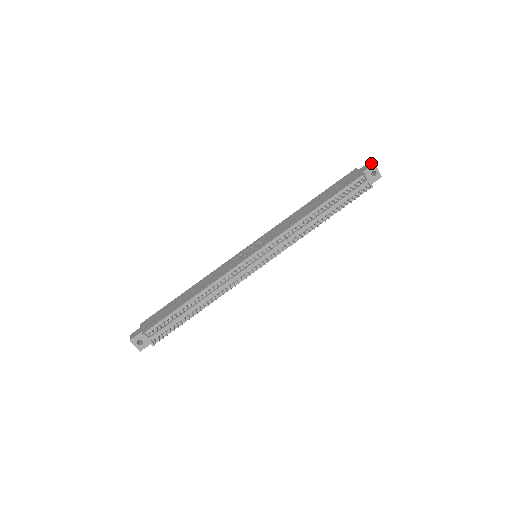
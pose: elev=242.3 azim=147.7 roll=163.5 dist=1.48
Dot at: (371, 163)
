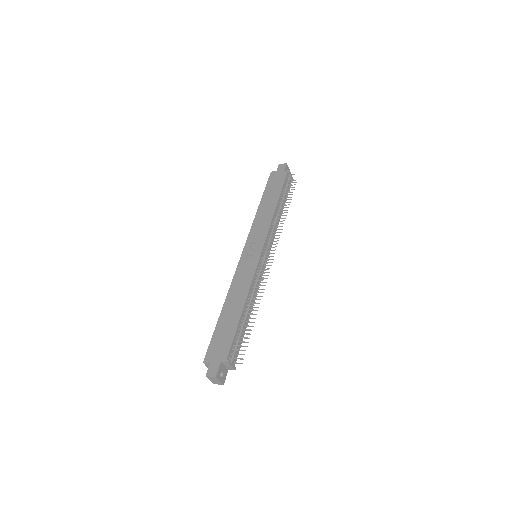
Dot at: (283, 164)
